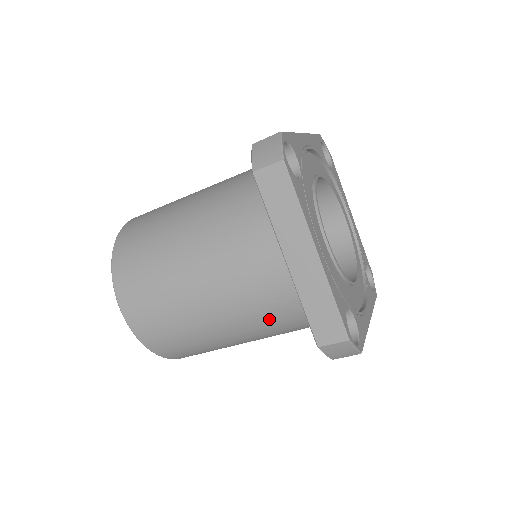
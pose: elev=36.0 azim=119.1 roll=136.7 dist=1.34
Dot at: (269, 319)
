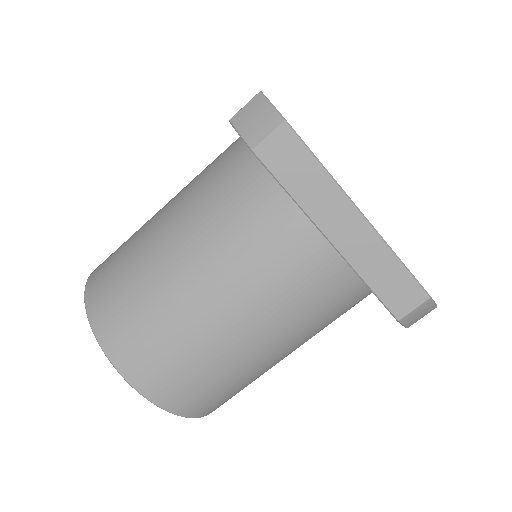
Dot at: (318, 316)
